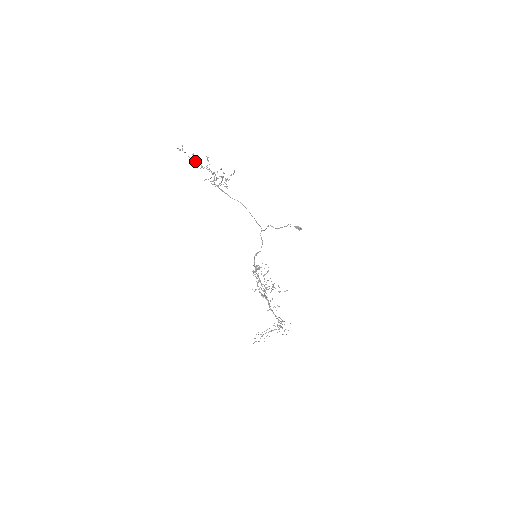
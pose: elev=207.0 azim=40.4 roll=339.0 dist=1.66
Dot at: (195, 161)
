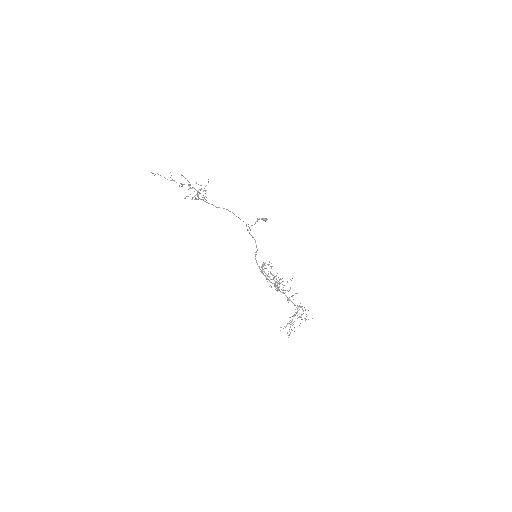
Dot at: (174, 181)
